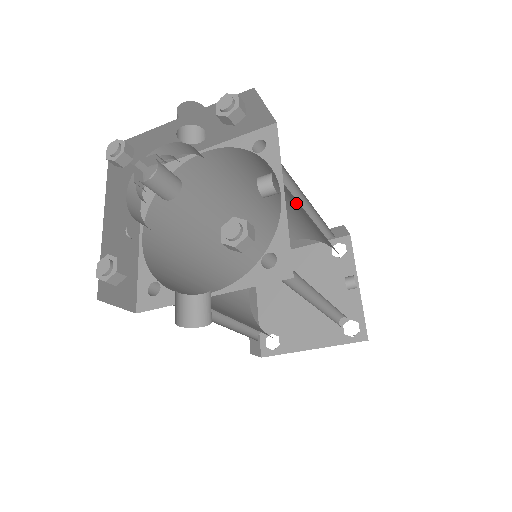
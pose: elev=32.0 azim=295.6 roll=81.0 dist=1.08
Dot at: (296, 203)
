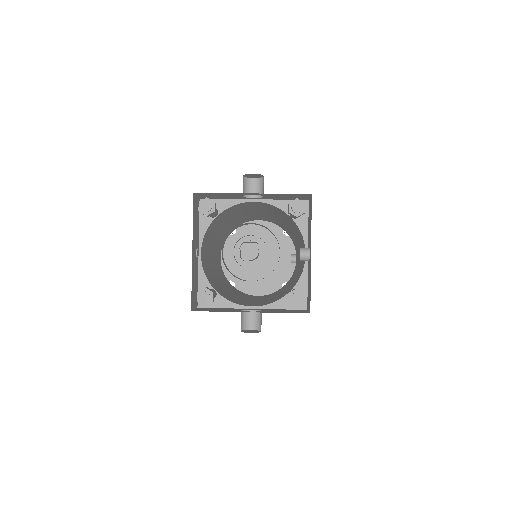
Dot at: (290, 227)
